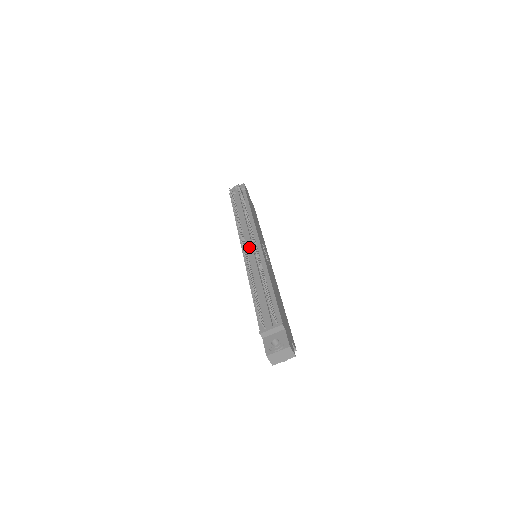
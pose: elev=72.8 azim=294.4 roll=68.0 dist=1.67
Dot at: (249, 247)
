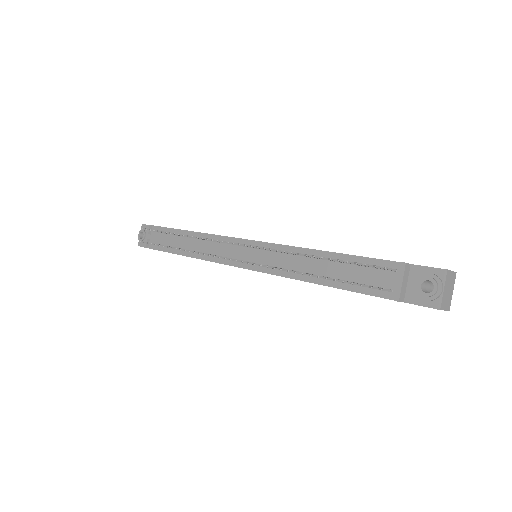
Dot at: (243, 256)
